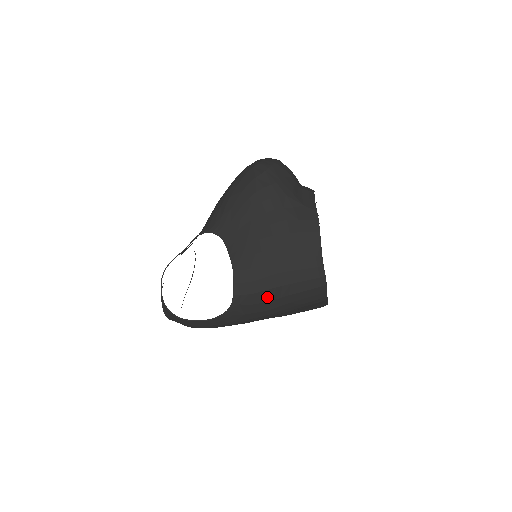
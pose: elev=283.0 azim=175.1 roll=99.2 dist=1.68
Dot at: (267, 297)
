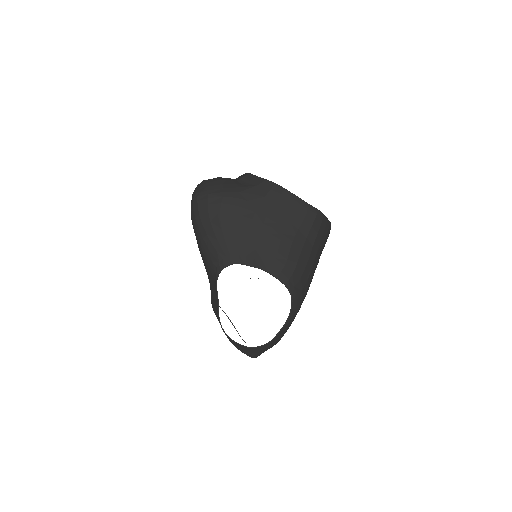
Dot at: (303, 263)
